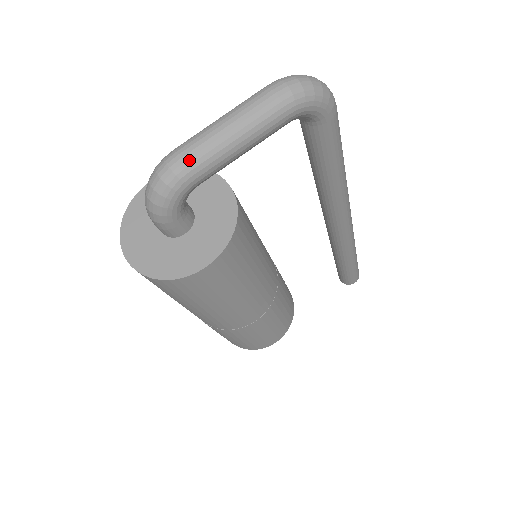
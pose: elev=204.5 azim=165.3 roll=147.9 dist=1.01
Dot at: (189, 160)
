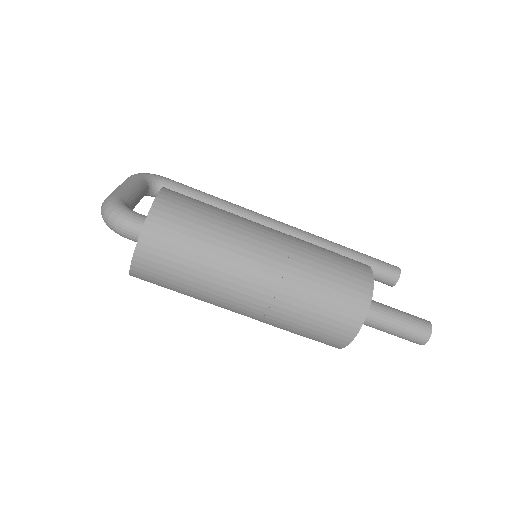
Dot at: (108, 196)
